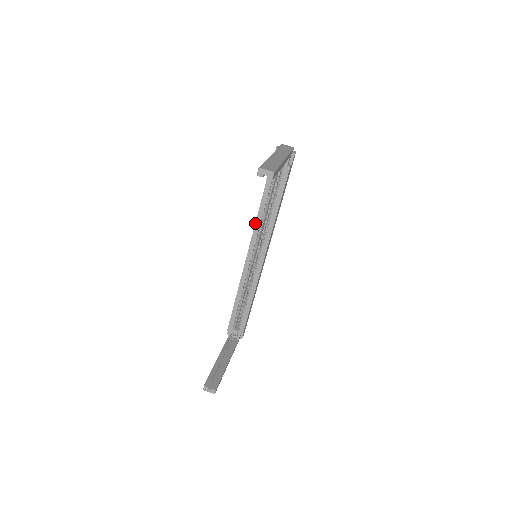
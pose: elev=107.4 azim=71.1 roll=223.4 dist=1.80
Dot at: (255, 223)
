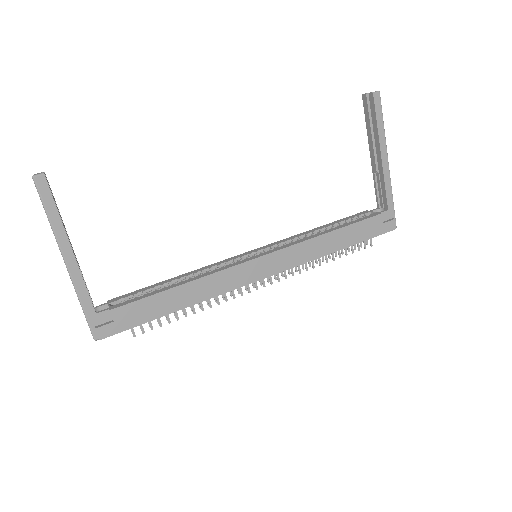
Dot at: (294, 236)
